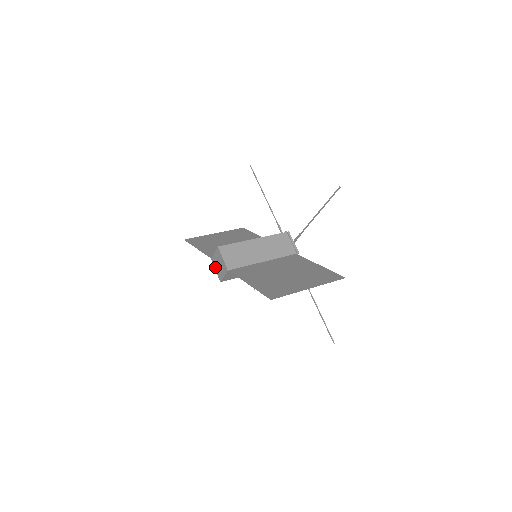
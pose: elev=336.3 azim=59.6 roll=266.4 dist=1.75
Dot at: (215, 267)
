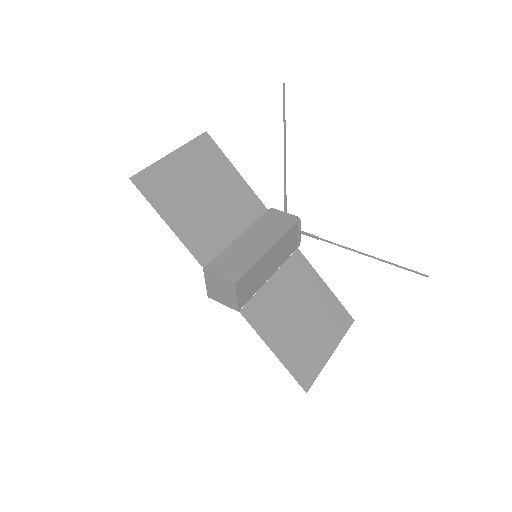
Dot at: (207, 282)
